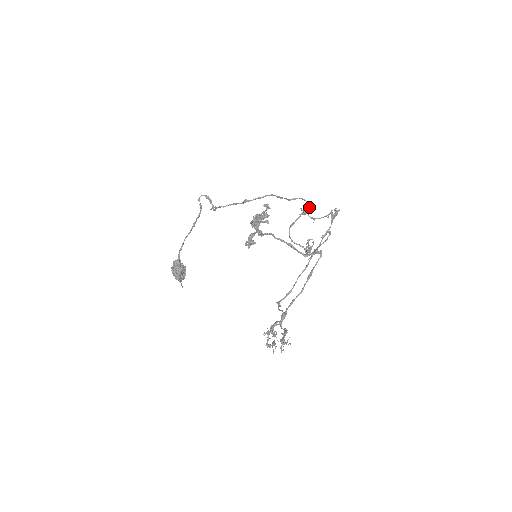
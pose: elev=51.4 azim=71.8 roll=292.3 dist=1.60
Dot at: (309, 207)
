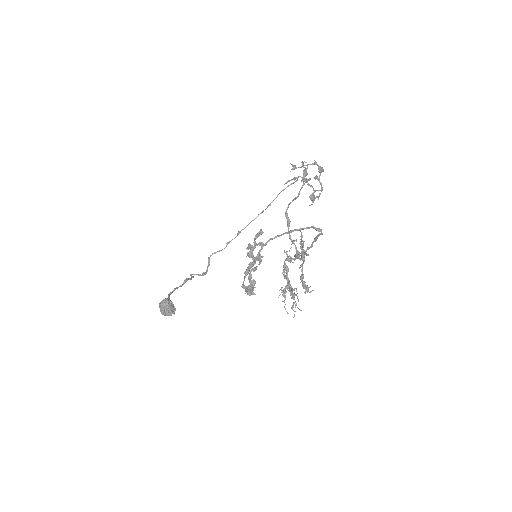
Dot at: (297, 178)
